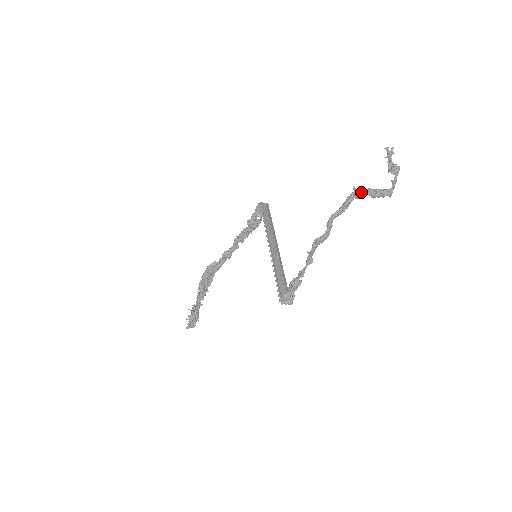
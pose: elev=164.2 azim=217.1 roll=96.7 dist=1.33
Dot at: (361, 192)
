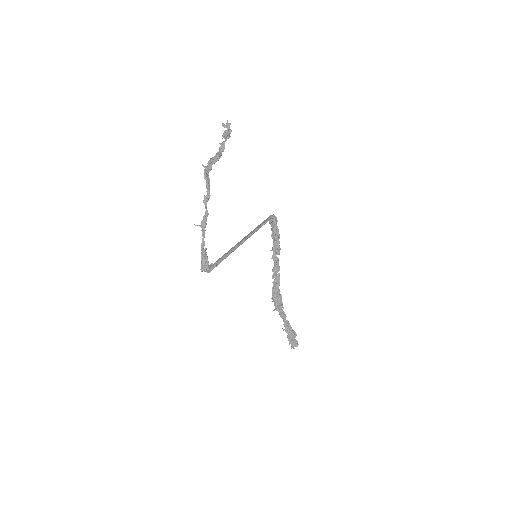
Dot at: (207, 165)
